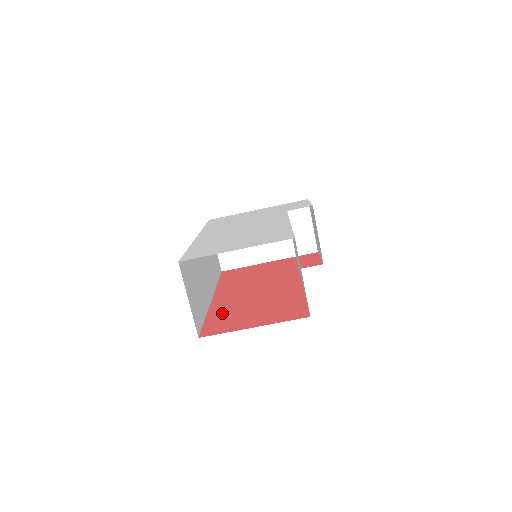
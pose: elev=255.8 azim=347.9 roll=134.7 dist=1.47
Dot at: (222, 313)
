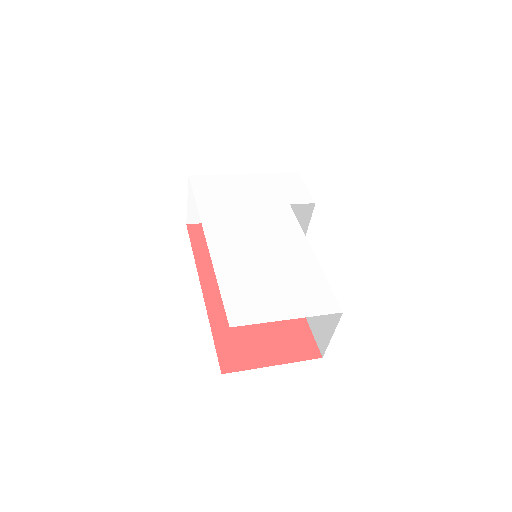
Dot at: (228, 327)
